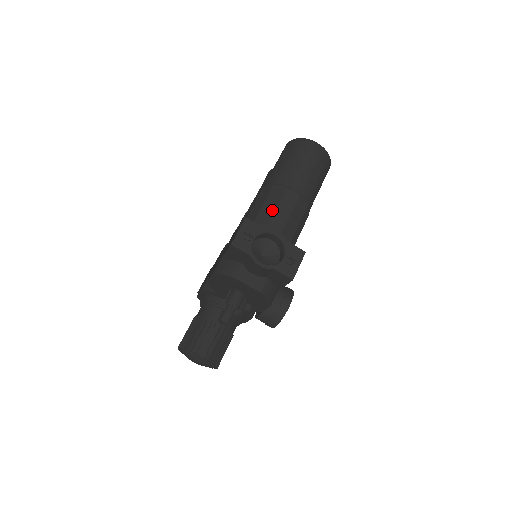
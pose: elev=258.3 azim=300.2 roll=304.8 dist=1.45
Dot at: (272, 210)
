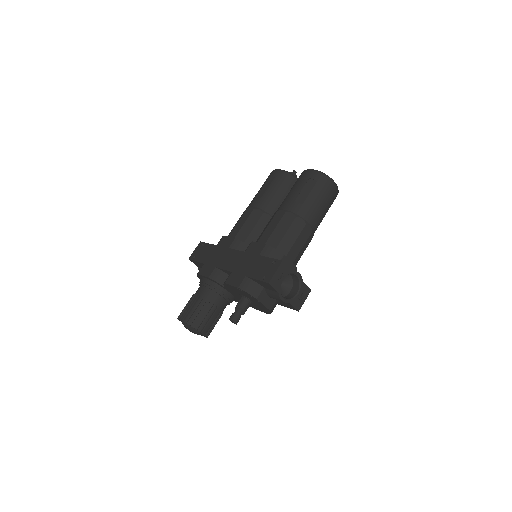
Dot at: (292, 242)
